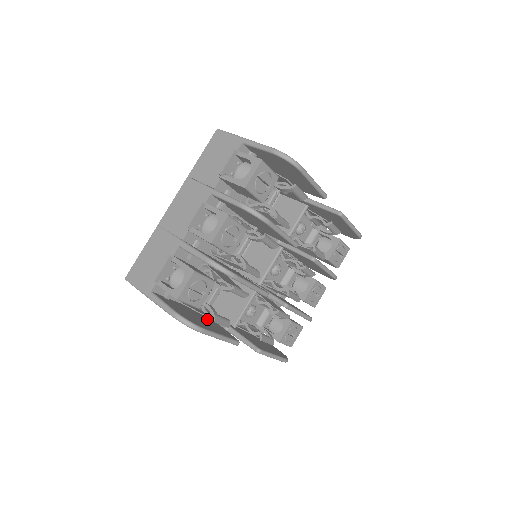
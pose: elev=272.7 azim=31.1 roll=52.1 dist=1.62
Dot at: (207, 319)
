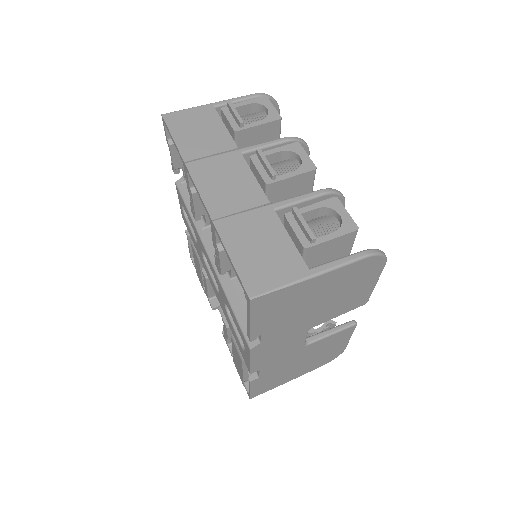
Dot at: occluded
